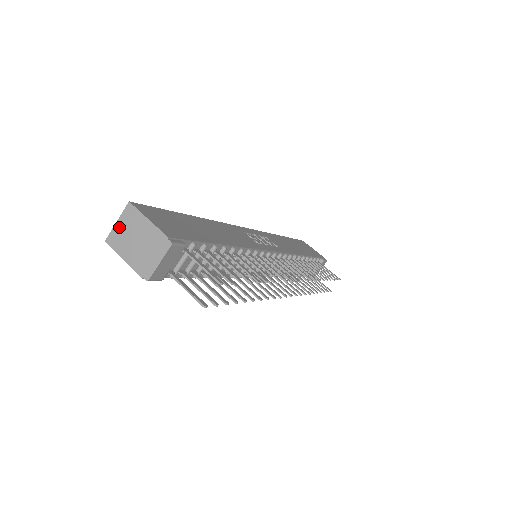
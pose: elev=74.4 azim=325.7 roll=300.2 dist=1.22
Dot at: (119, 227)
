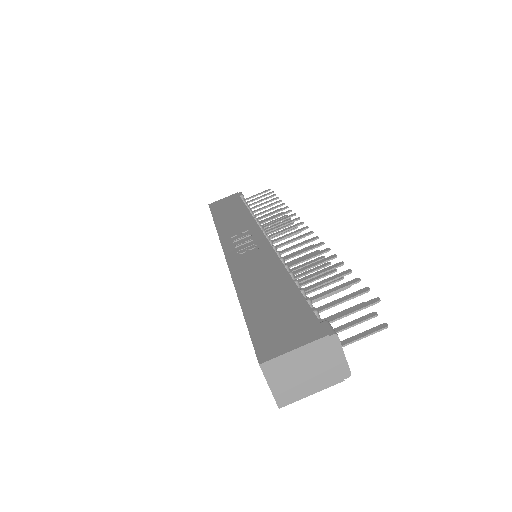
Dot at: (277, 387)
